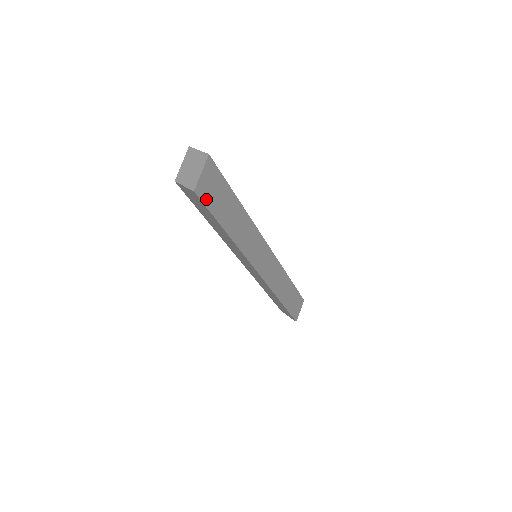
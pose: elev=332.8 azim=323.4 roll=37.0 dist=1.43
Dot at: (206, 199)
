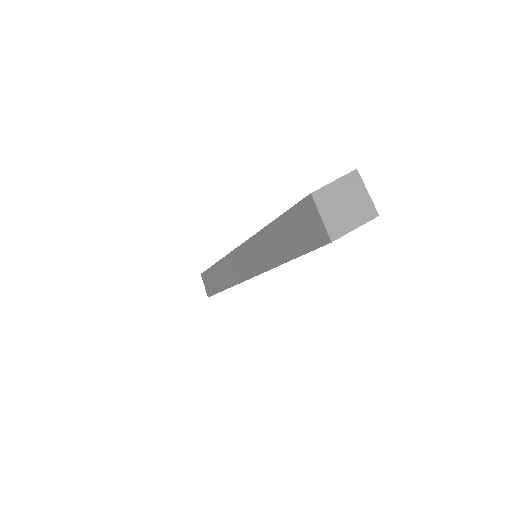
Dot at: occluded
